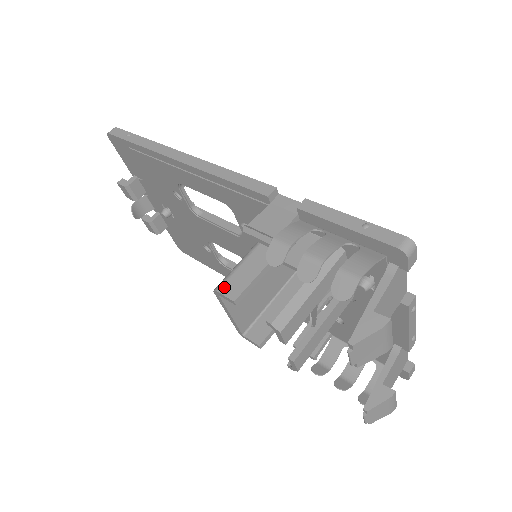
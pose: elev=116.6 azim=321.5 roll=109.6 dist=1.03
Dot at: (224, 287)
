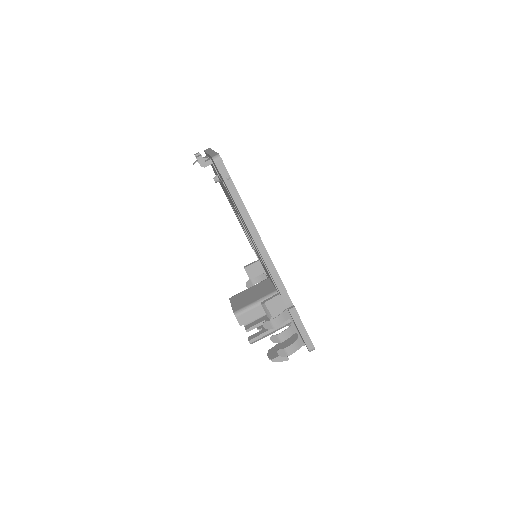
Dot at: (239, 317)
